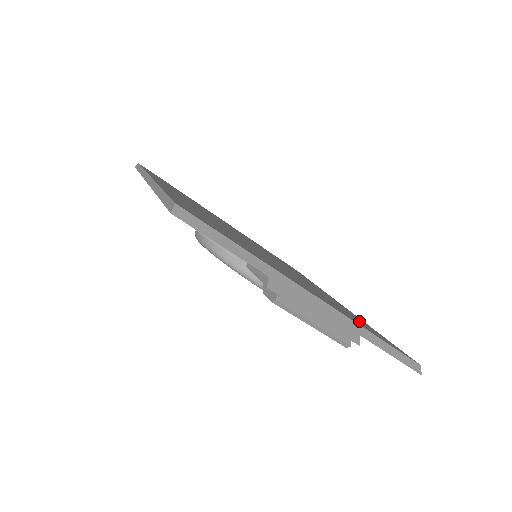
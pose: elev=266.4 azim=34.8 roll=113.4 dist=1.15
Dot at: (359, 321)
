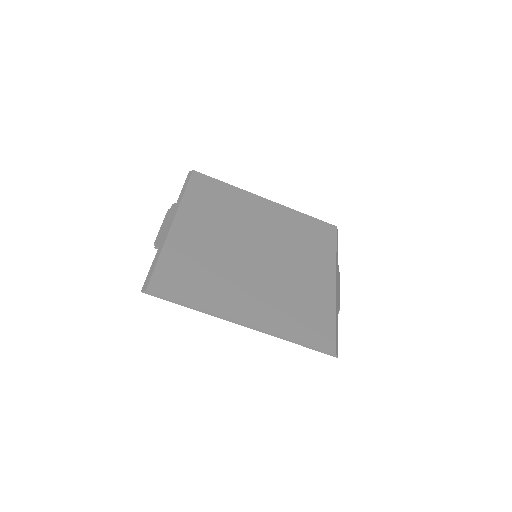
Dot at: (313, 236)
